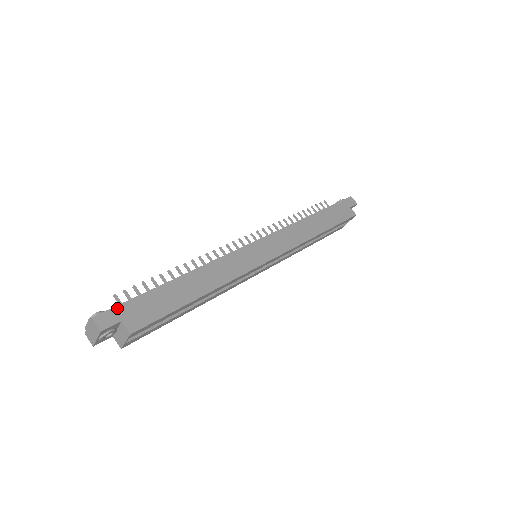
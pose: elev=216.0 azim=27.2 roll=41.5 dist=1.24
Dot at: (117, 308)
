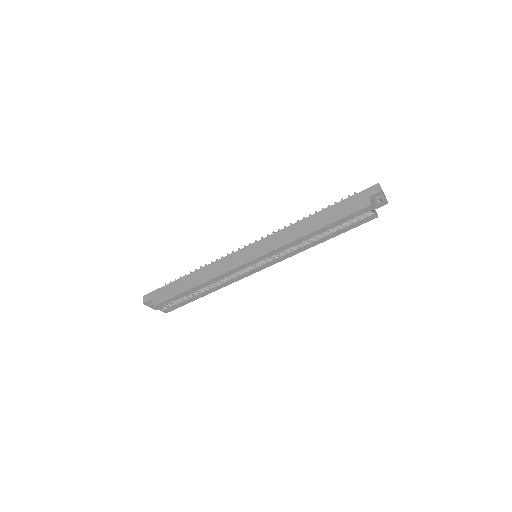
Dot at: (154, 292)
